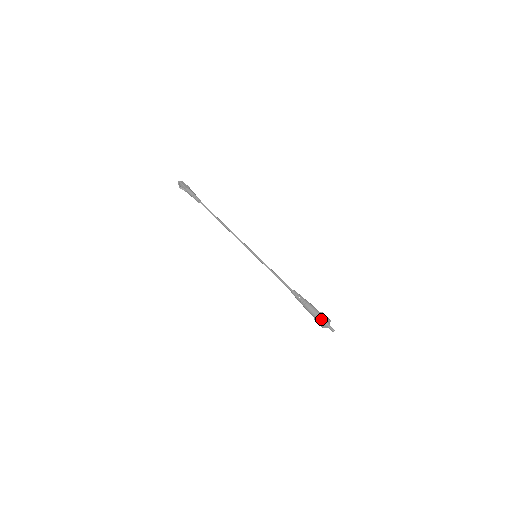
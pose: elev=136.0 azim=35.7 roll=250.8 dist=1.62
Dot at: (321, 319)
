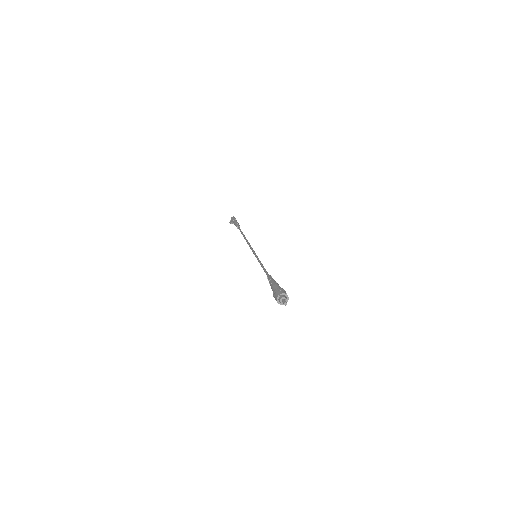
Dot at: (275, 296)
